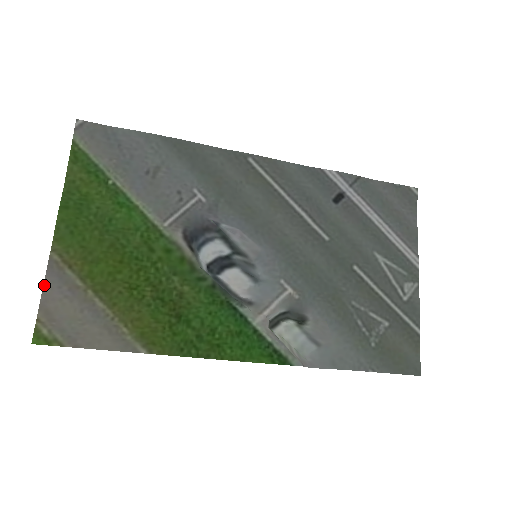
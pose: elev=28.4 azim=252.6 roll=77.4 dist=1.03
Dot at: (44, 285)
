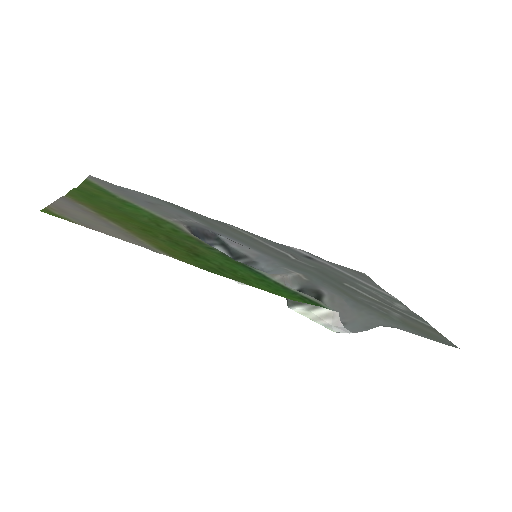
Dot at: (57, 201)
